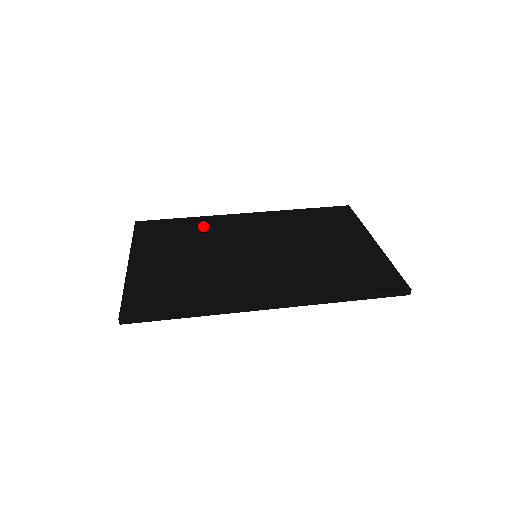
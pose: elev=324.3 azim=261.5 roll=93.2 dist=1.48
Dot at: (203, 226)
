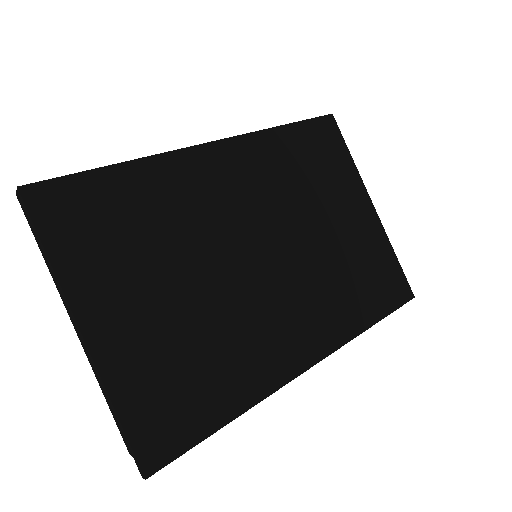
Dot at: (161, 192)
